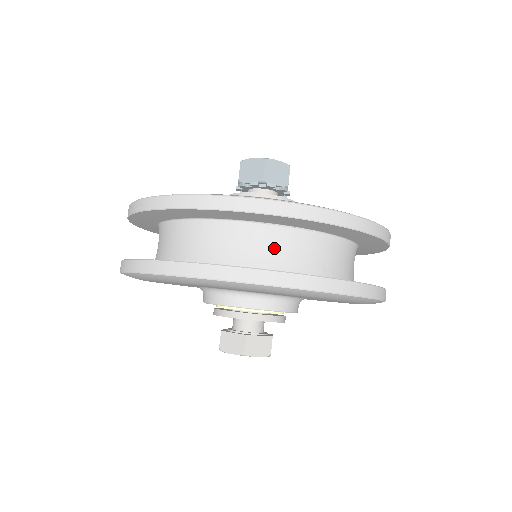
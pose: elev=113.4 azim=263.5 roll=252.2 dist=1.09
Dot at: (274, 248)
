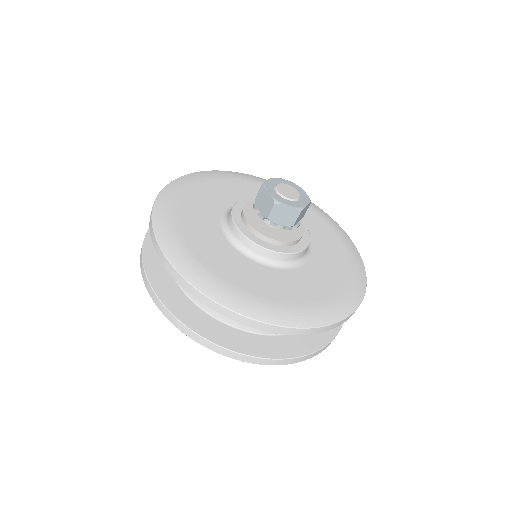
Dot at: occluded
